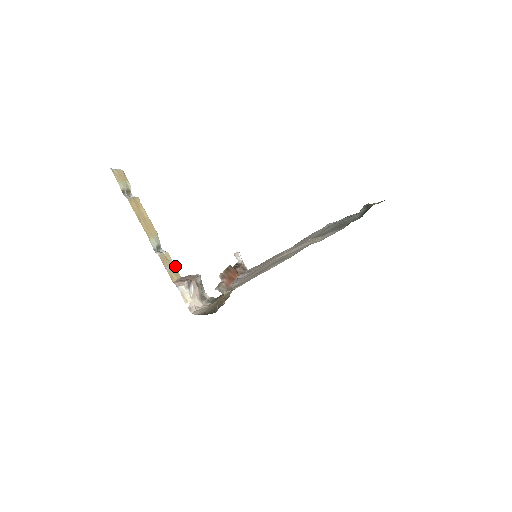
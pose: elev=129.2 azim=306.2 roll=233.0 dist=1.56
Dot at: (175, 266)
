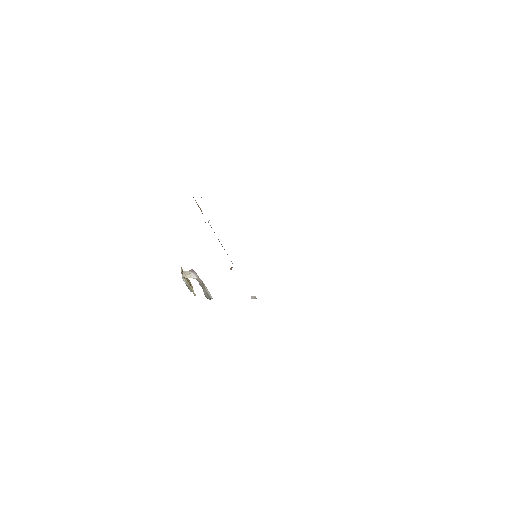
Dot at: (194, 293)
